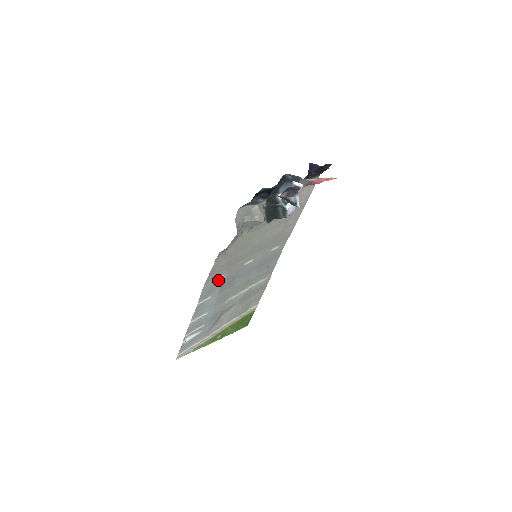
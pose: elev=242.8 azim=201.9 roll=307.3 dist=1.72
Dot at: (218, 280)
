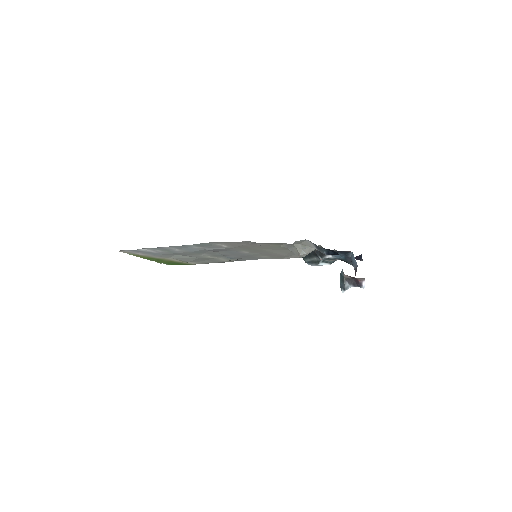
Dot at: (220, 246)
